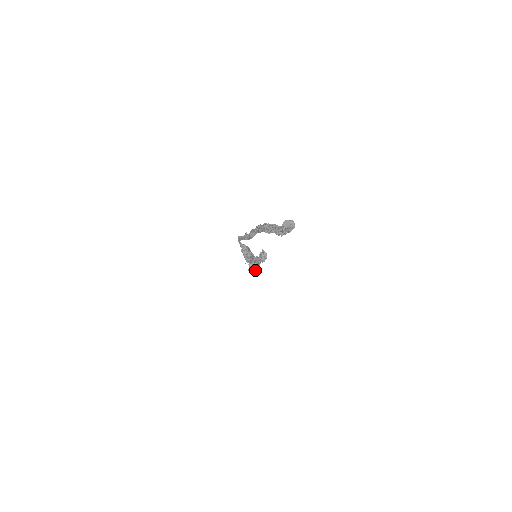
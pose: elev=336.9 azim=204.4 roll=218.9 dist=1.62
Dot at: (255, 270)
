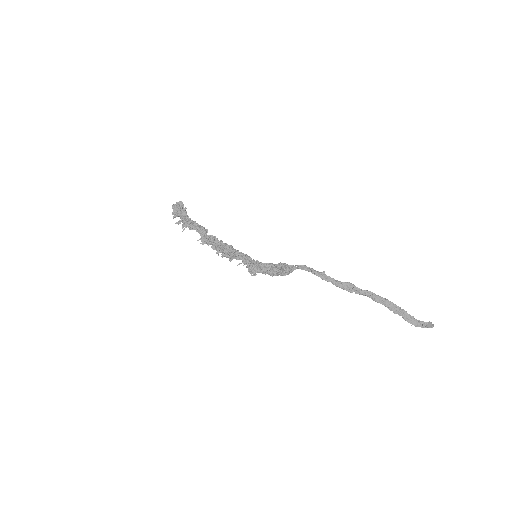
Dot at: (248, 269)
